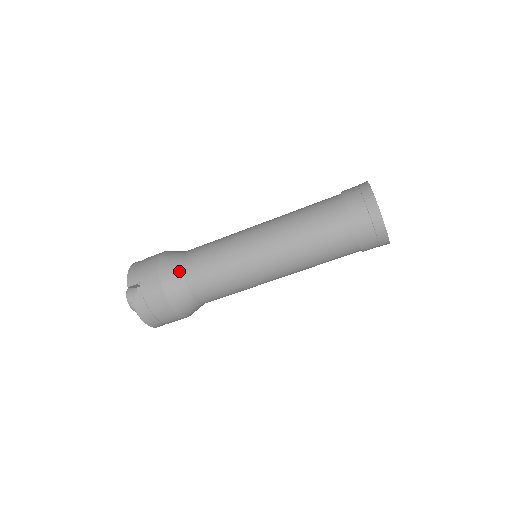
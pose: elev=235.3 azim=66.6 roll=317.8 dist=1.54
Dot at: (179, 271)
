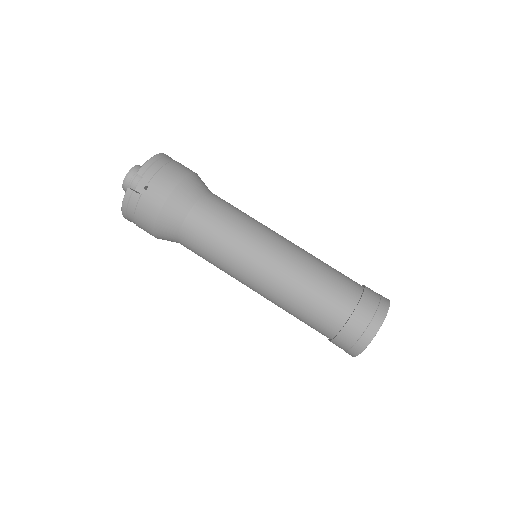
Dot at: (189, 207)
